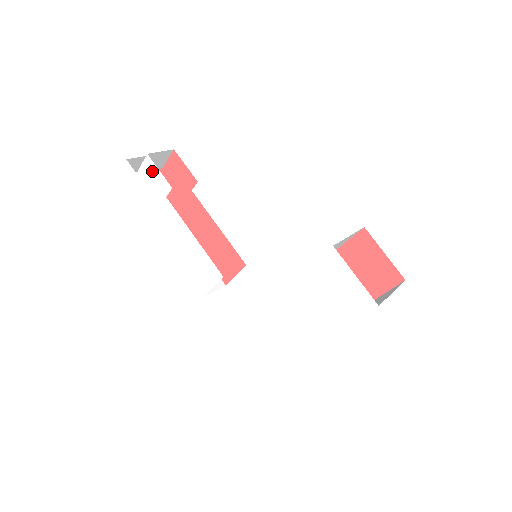
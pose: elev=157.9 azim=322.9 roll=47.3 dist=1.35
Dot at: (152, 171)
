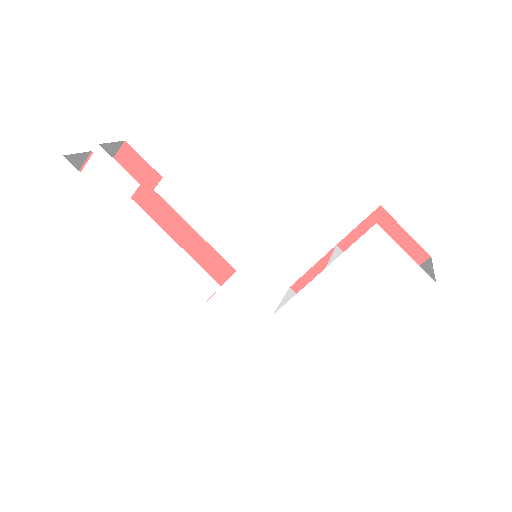
Dot at: (107, 166)
